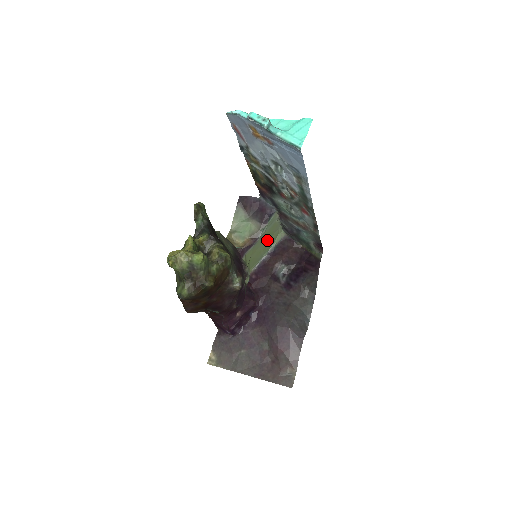
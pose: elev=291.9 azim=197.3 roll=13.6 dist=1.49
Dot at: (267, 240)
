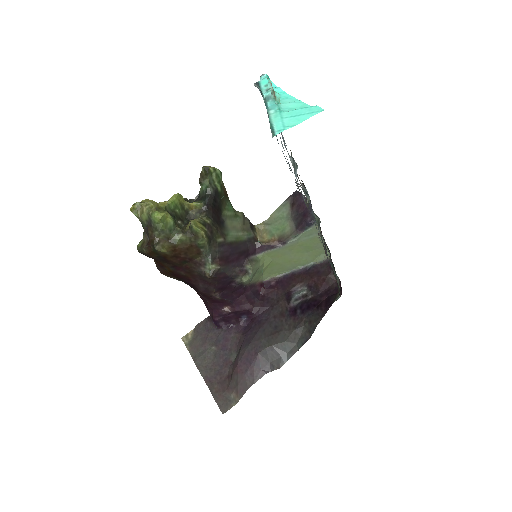
Dot at: (303, 252)
